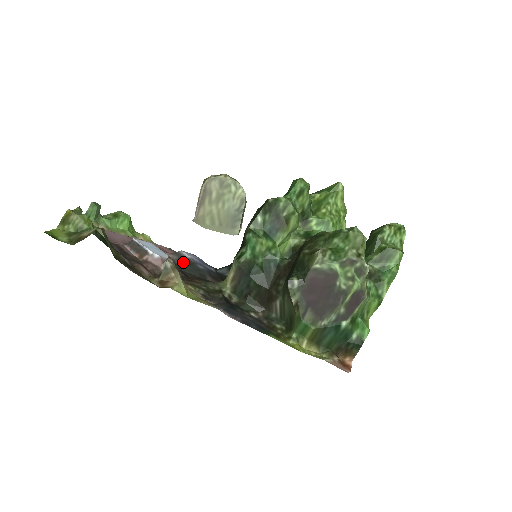
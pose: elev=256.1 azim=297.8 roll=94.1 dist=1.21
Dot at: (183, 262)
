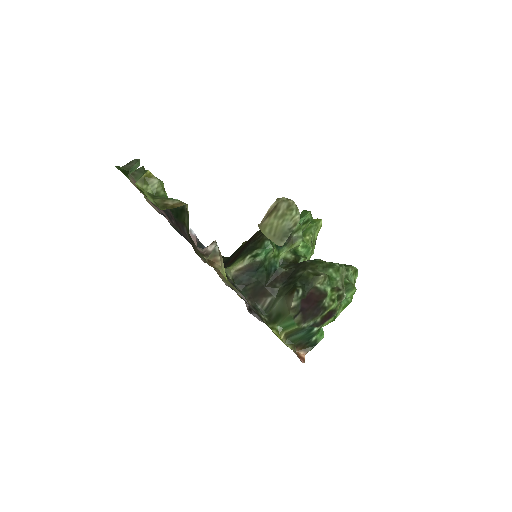
Dot at: occluded
